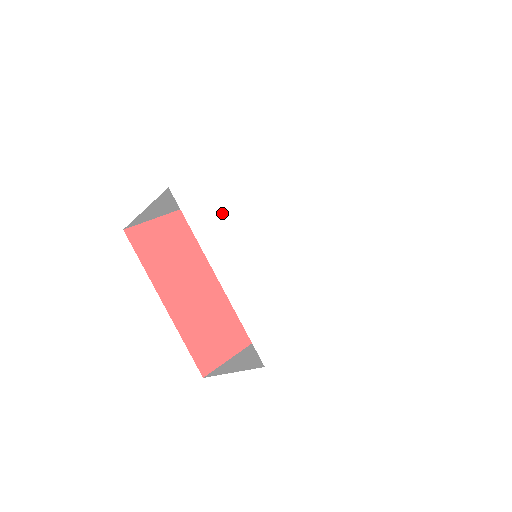
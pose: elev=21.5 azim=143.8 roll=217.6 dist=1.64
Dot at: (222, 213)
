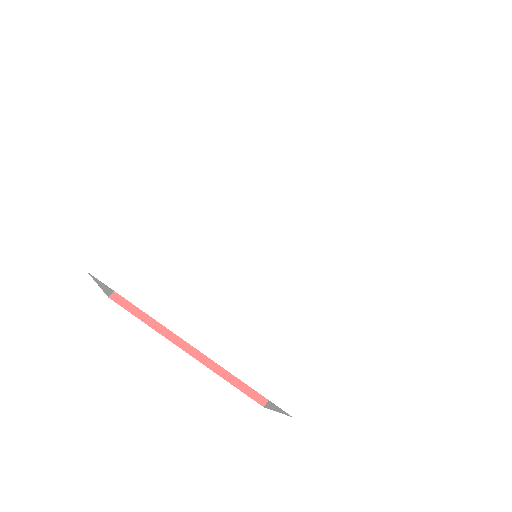
Dot at: (166, 259)
